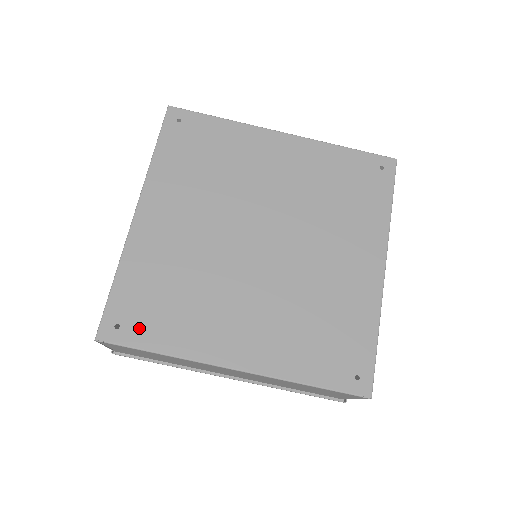
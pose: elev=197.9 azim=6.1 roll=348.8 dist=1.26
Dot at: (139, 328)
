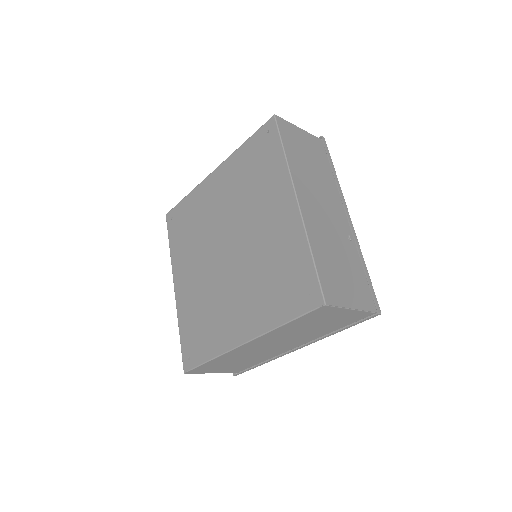
Dot at: (197, 352)
